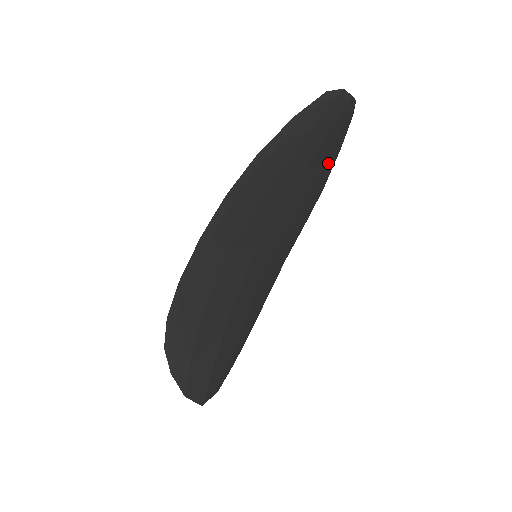
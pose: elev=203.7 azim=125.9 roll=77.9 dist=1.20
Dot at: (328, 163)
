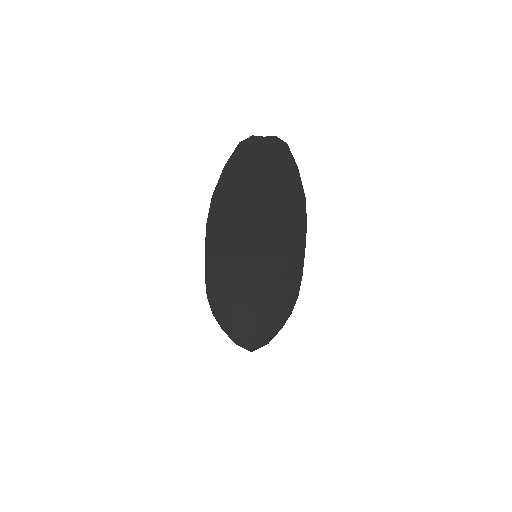
Dot at: (287, 182)
